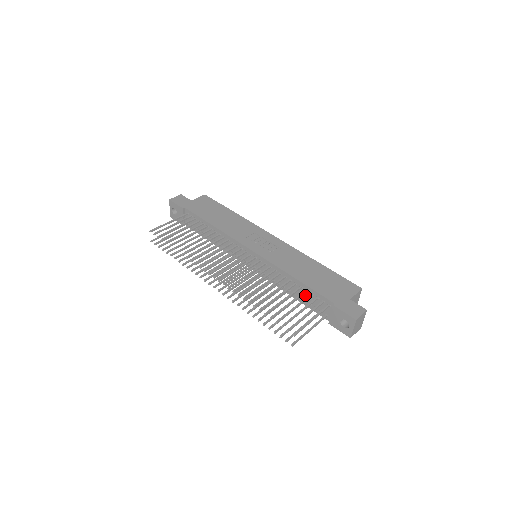
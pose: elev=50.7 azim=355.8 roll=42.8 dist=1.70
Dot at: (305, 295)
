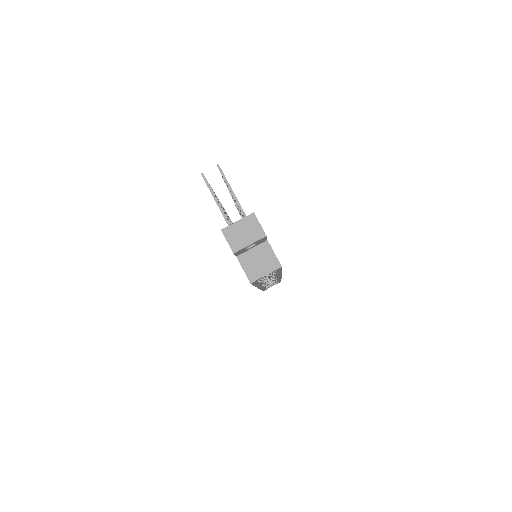
Dot at: occluded
